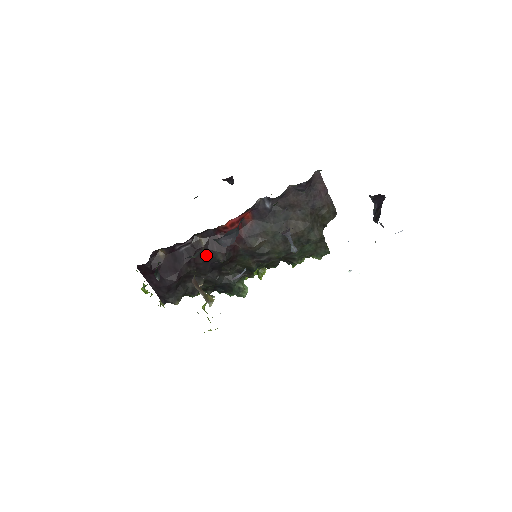
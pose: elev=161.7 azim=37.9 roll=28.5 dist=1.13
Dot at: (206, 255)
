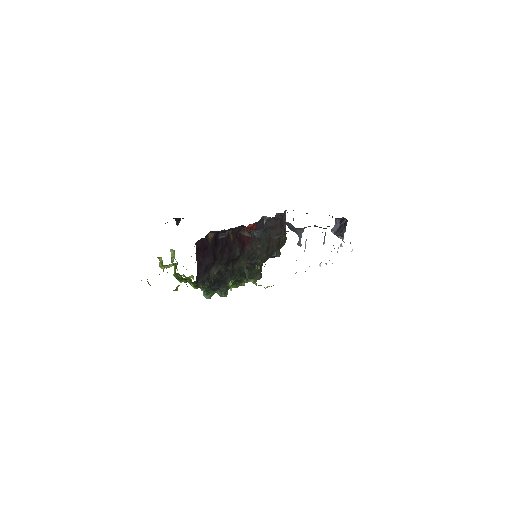
Dot at: (231, 247)
